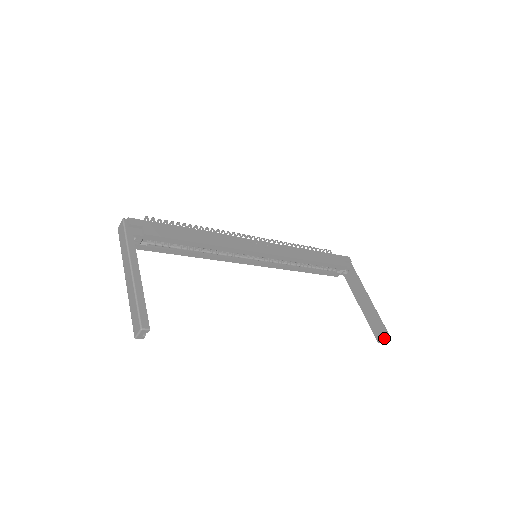
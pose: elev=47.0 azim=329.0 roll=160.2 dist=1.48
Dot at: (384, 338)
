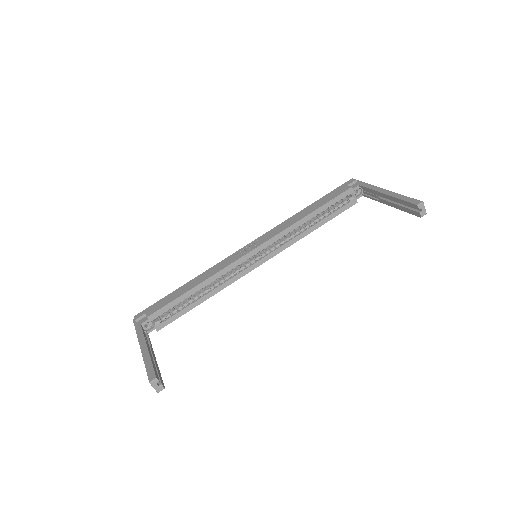
Dot at: (418, 209)
